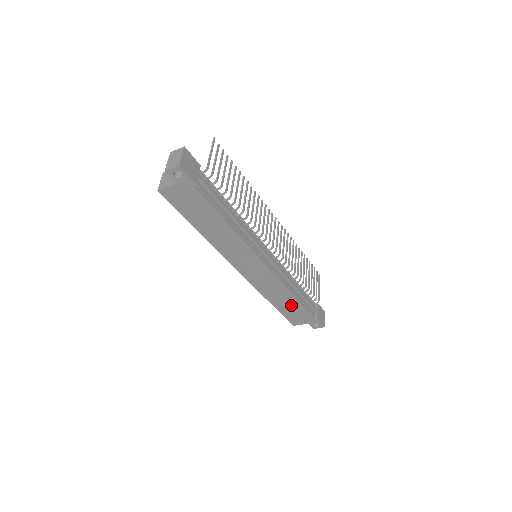
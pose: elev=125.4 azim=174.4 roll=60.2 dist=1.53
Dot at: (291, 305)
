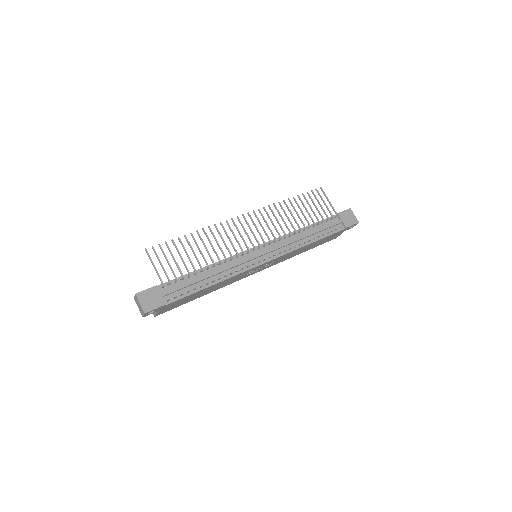
Dot at: (316, 243)
